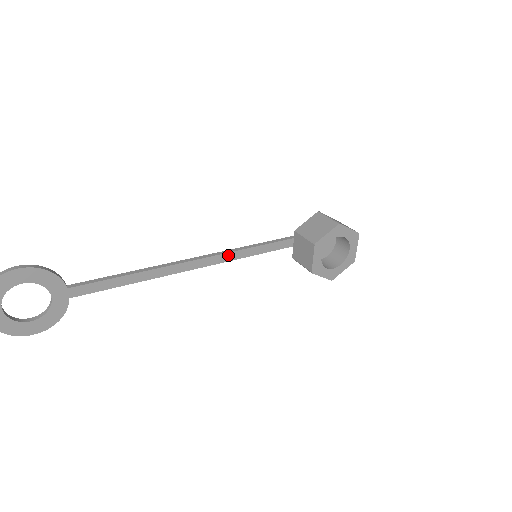
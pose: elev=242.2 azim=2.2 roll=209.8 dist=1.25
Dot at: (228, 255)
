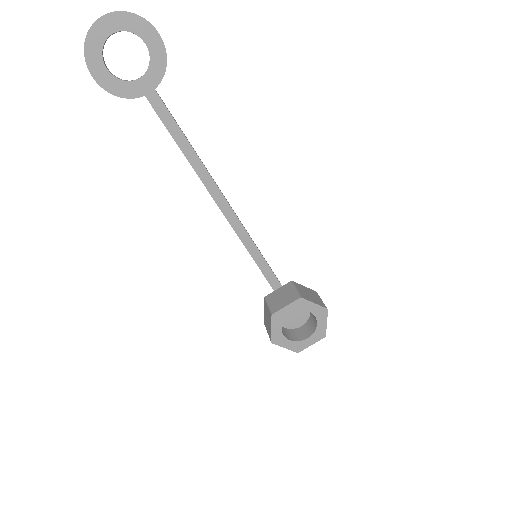
Dot at: (243, 231)
